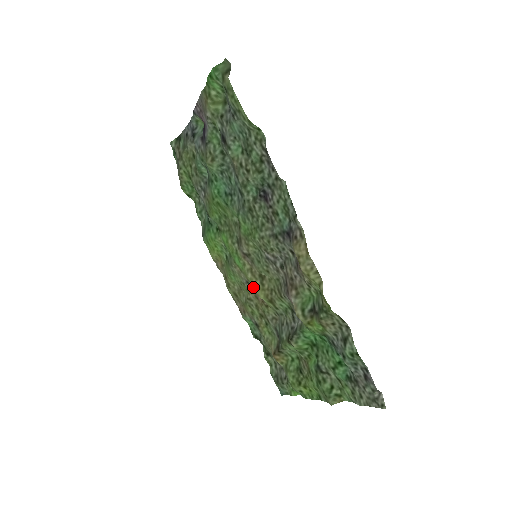
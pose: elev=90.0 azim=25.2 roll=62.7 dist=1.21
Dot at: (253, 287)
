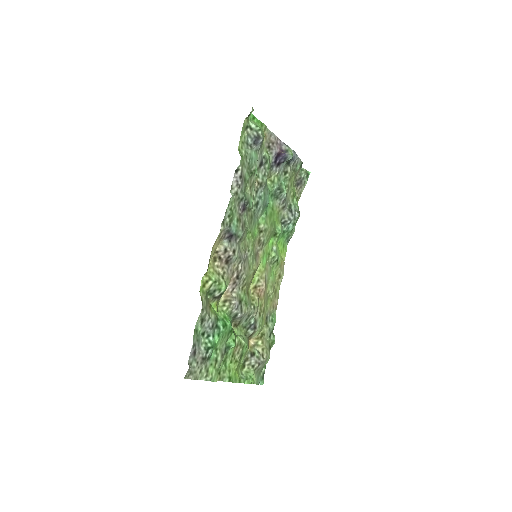
Dot at: (265, 284)
